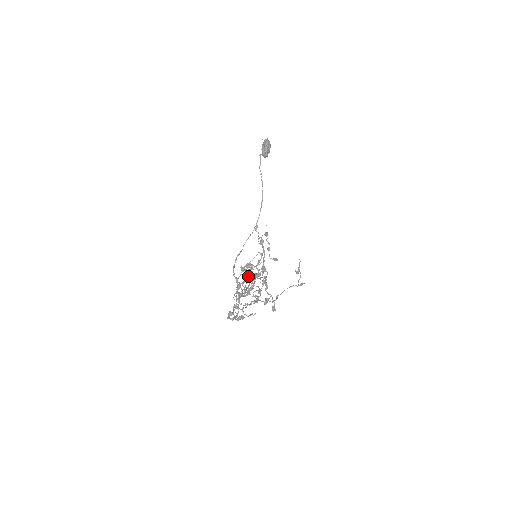
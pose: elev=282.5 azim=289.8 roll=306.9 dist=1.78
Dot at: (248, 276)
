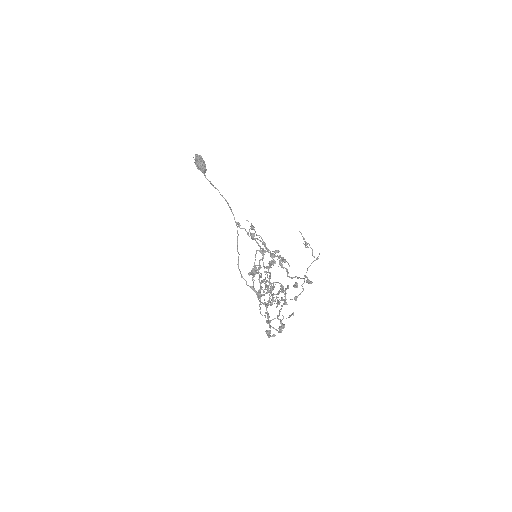
Dot at: (261, 281)
